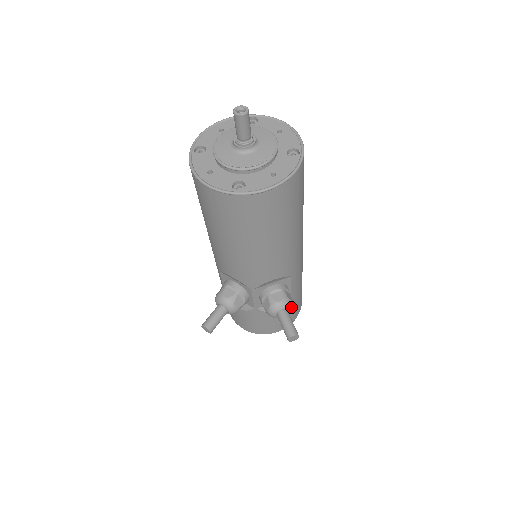
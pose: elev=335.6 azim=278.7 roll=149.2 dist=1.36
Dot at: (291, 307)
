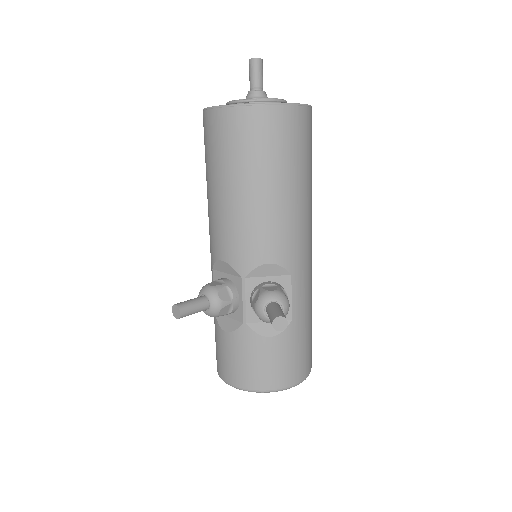
Dot at: (285, 305)
